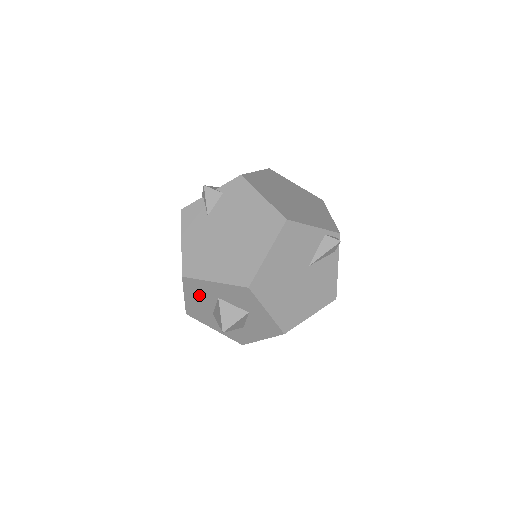
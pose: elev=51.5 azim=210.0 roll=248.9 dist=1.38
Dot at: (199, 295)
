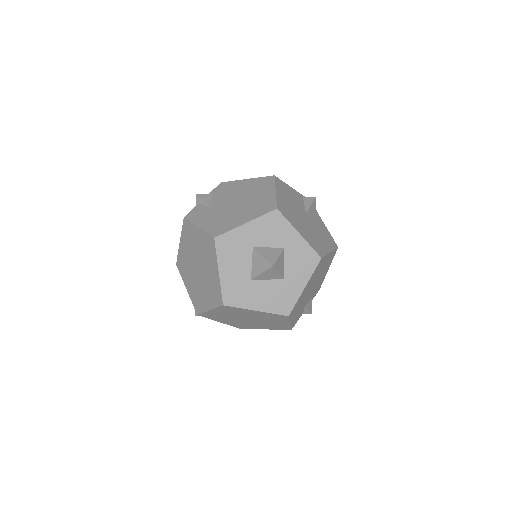
Dot at: (234, 257)
